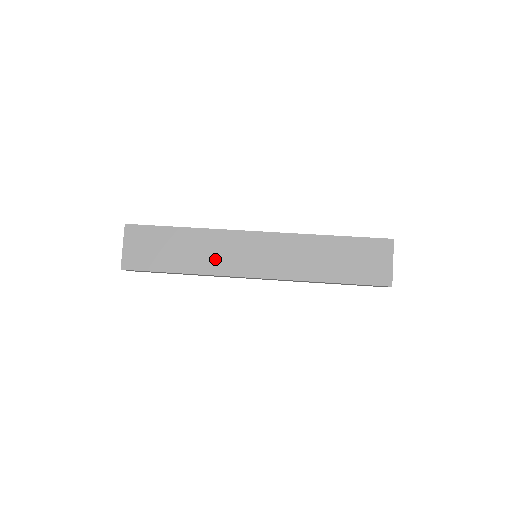
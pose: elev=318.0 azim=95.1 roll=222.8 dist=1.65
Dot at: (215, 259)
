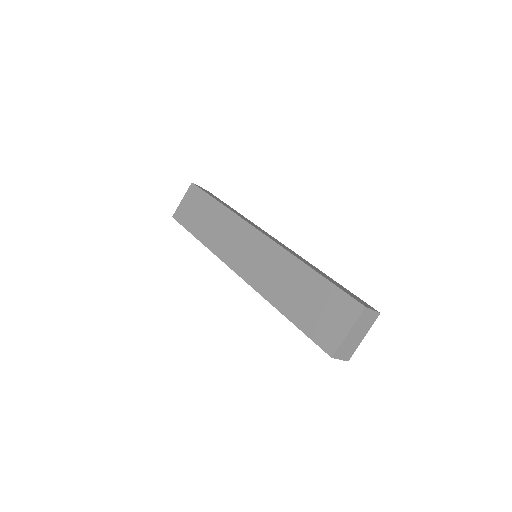
Dot at: (222, 240)
